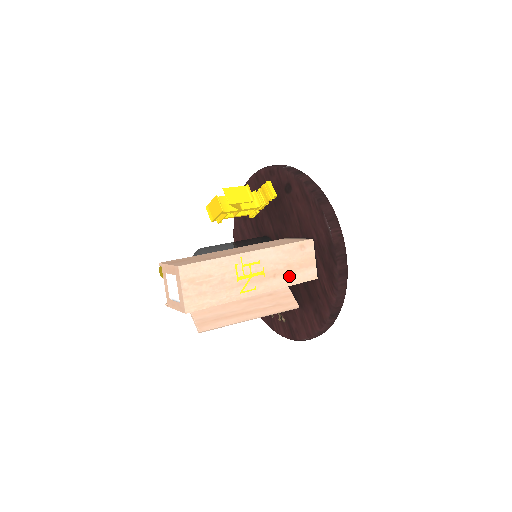
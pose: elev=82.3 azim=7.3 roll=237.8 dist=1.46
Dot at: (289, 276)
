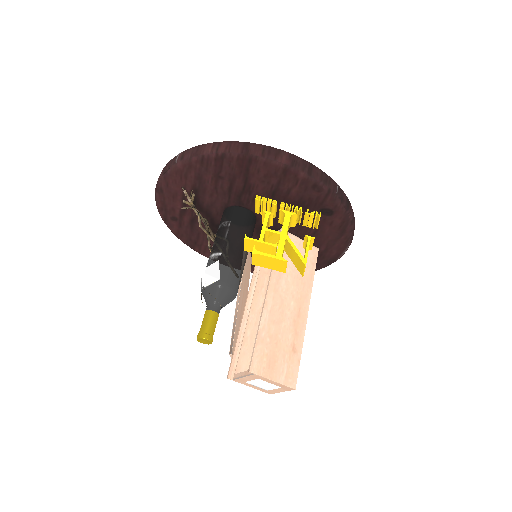
Dot at: occluded
